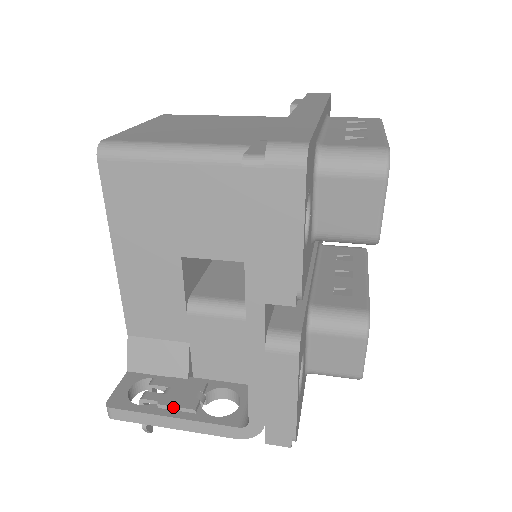
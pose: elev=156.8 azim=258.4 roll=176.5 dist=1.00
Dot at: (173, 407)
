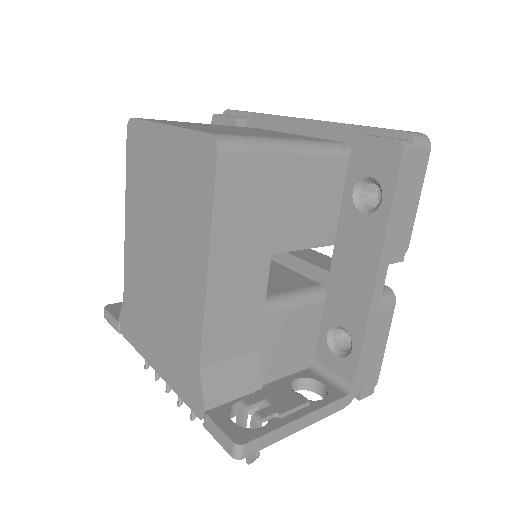
Dot at: (293, 409)
